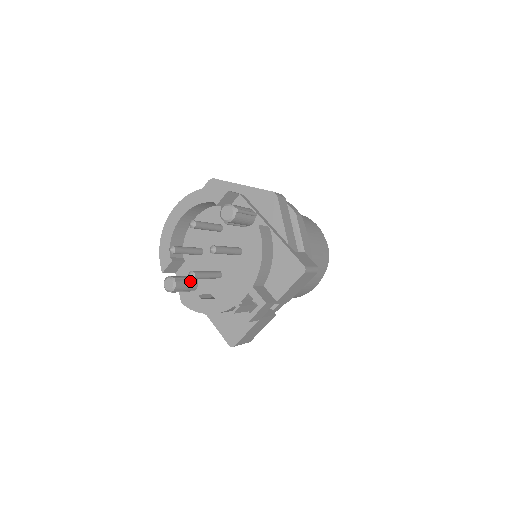
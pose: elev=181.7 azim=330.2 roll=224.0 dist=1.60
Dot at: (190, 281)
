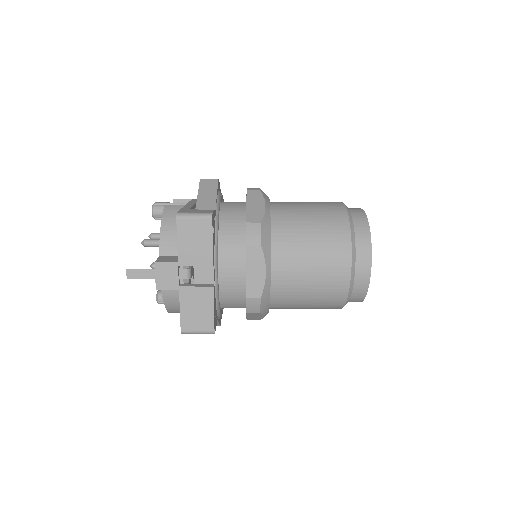
Dot at: occluded
